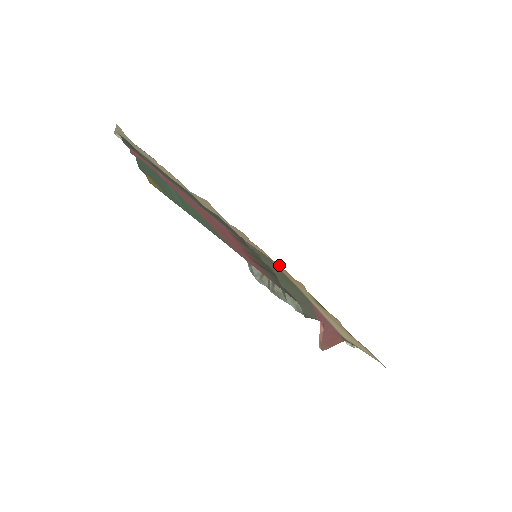
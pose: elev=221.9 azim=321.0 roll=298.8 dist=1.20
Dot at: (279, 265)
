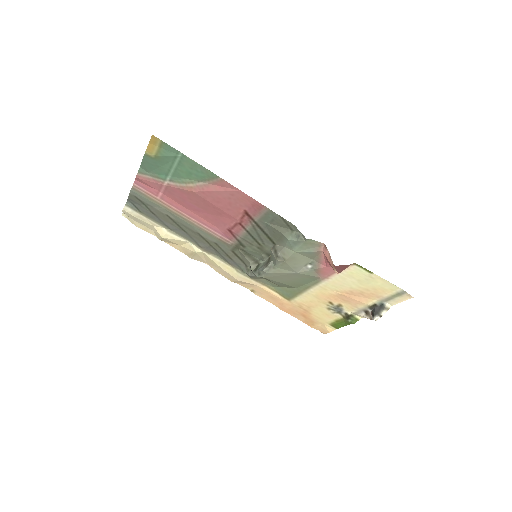
Dot at: occluded
